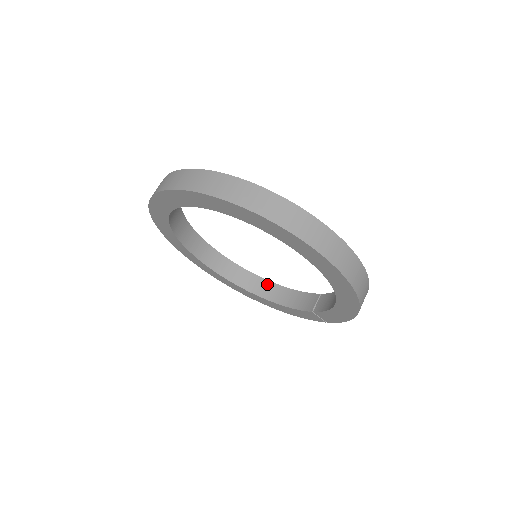
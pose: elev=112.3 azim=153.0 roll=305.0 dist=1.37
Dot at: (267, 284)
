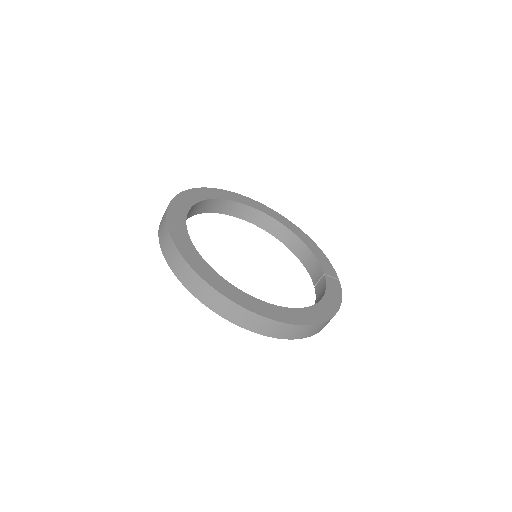
Dot at: (294, 238)
